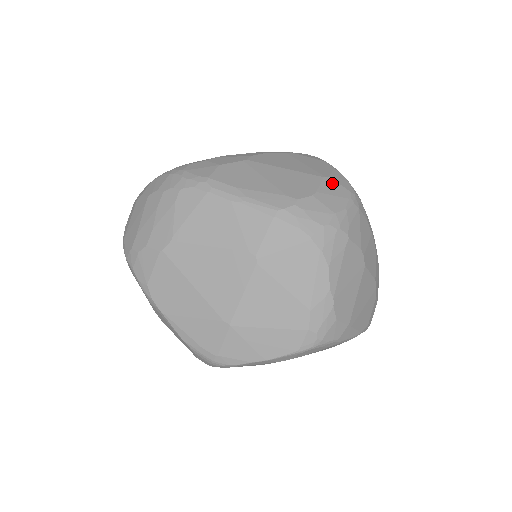
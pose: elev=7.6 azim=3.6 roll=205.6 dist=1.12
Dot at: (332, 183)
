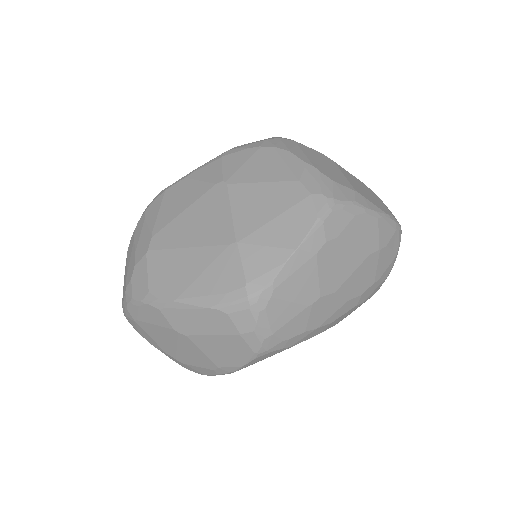
Dot at: occluded
